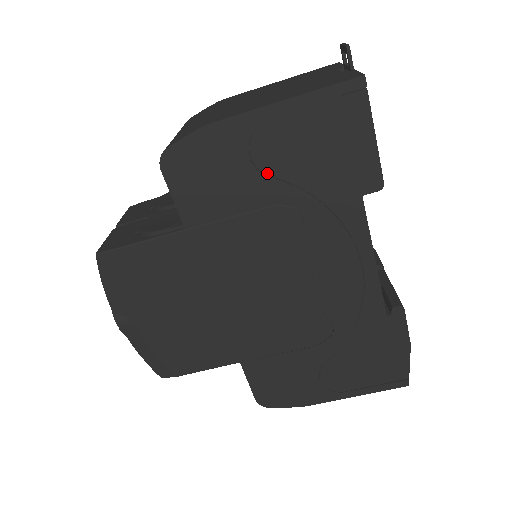
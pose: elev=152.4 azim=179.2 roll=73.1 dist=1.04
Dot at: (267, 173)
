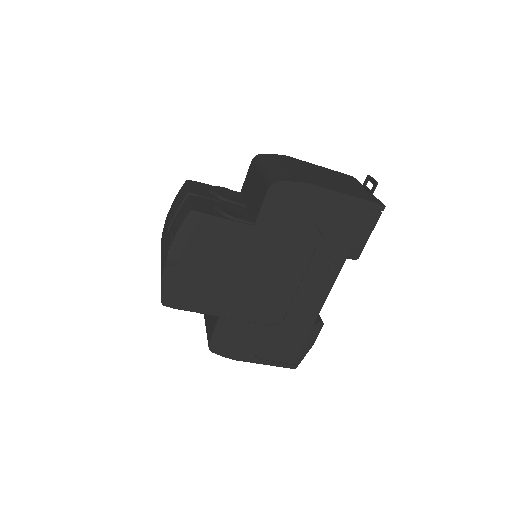
Dot at: (316, 223)
